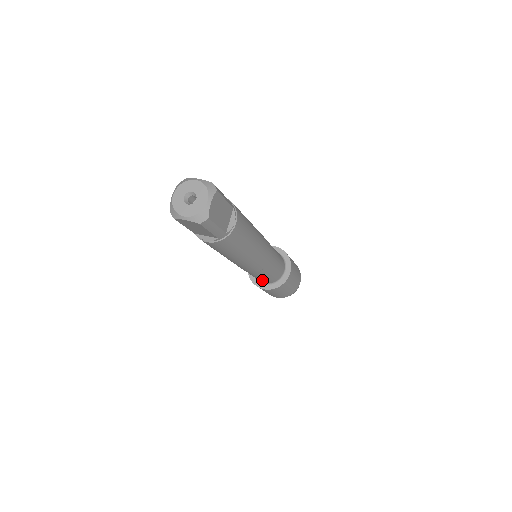
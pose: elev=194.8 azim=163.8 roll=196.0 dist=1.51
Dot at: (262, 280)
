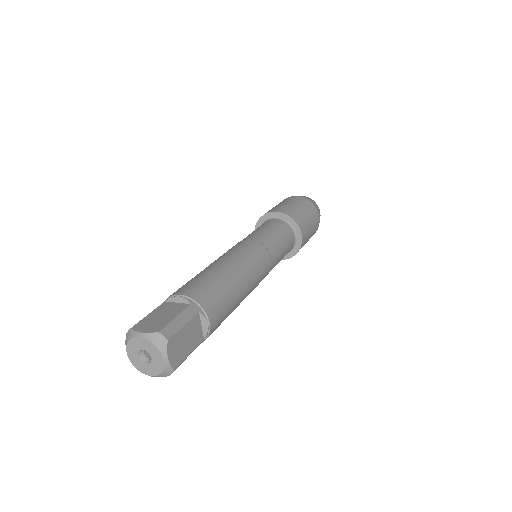
Dot at: occluded
